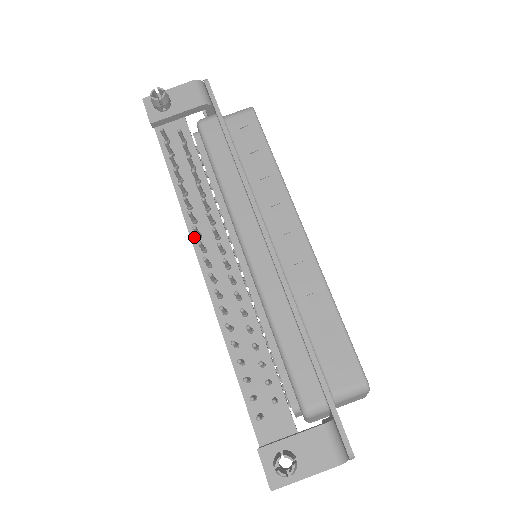
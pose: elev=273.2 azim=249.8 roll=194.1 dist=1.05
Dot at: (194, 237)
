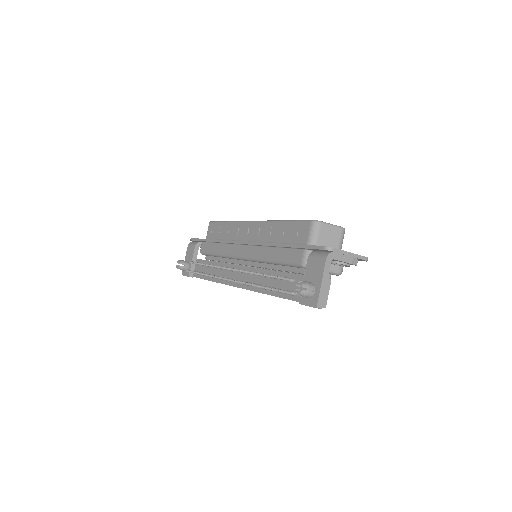
Dot at: (227, 283)
